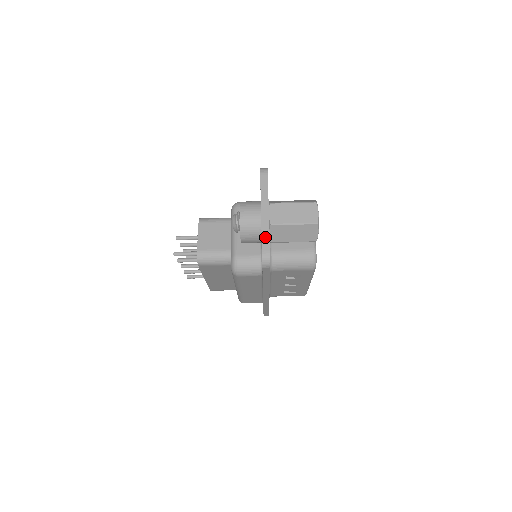
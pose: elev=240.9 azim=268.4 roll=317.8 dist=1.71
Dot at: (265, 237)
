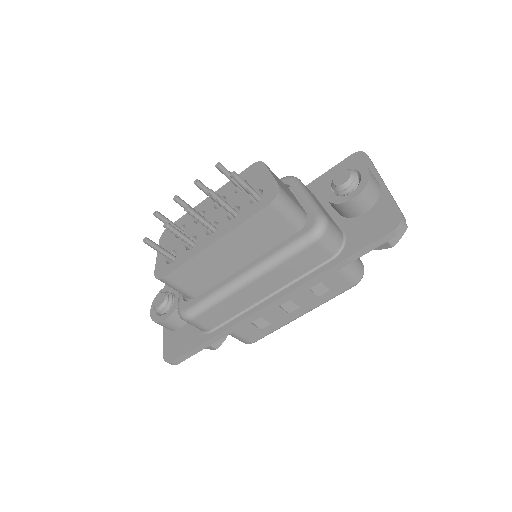
Dot at: occluded
